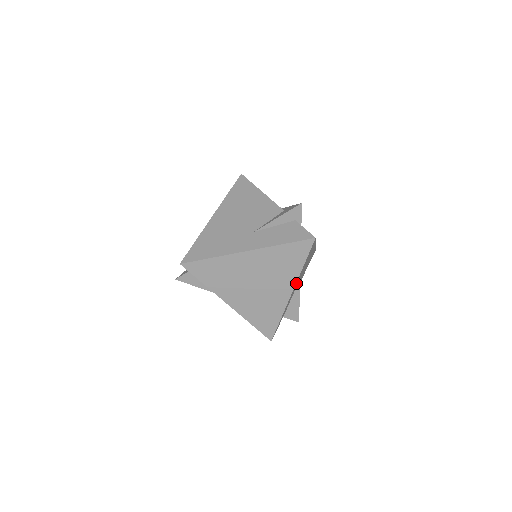
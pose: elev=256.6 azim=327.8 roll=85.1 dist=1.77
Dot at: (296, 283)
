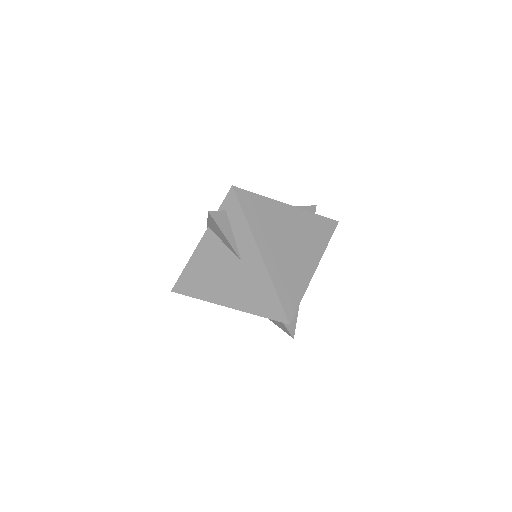
Dot at: occluded
